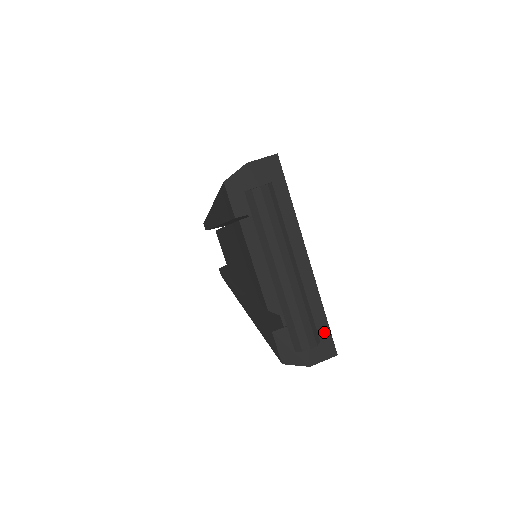
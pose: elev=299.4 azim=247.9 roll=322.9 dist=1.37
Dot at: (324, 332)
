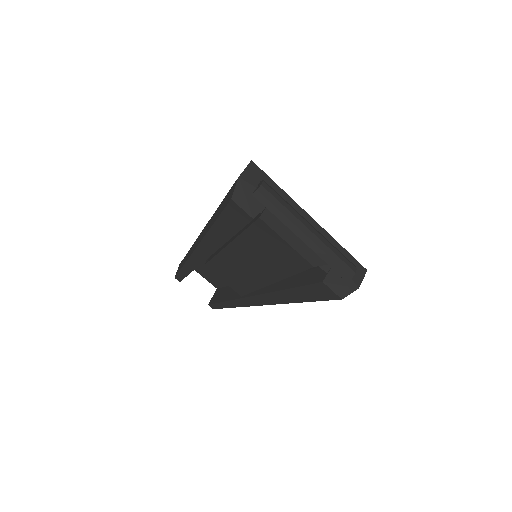
Dot at: (351, 260)
